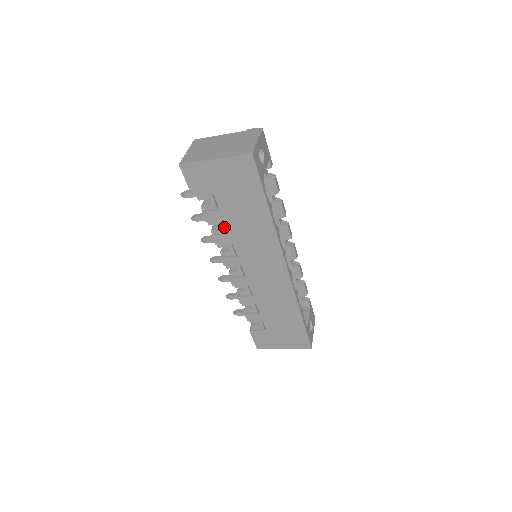
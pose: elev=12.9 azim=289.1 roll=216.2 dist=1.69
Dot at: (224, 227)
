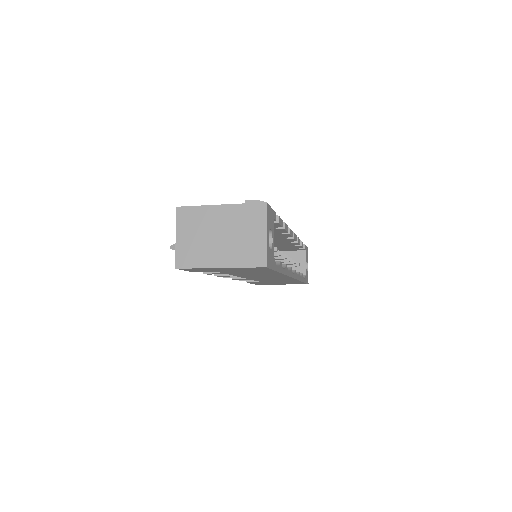
Dot at: occluded
